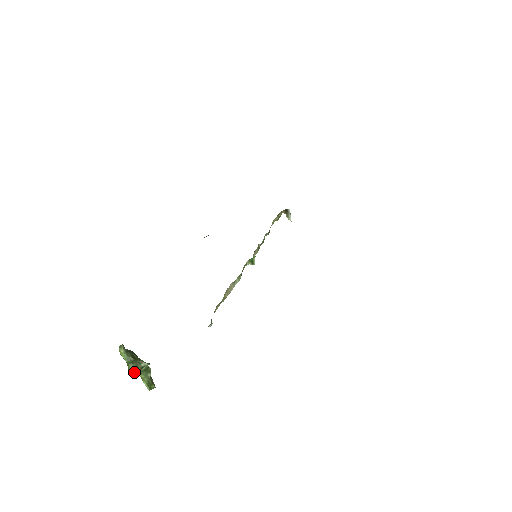
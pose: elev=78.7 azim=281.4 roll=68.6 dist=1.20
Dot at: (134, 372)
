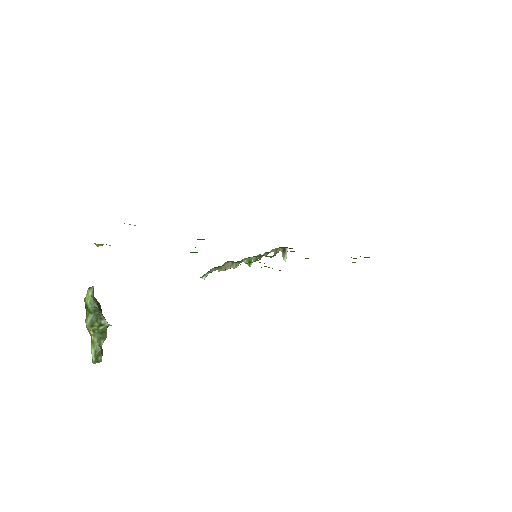
Dot at: (89, 328)
